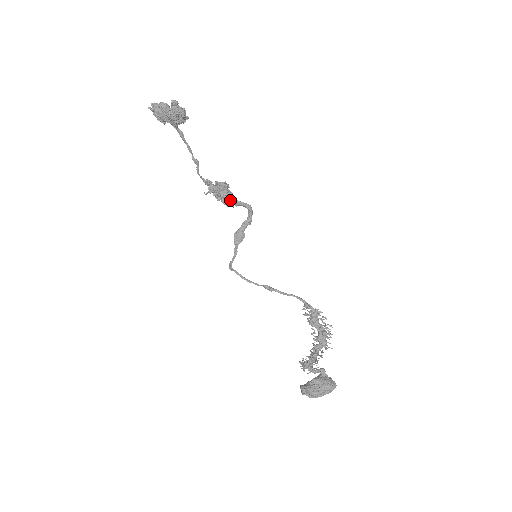
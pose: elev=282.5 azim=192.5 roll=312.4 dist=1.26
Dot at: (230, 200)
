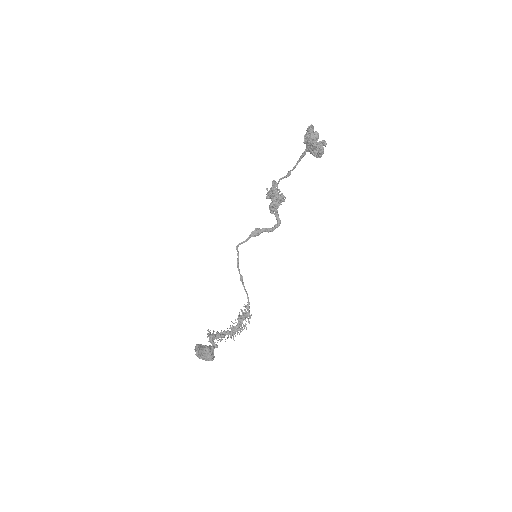
Dot at: (275, 208)
